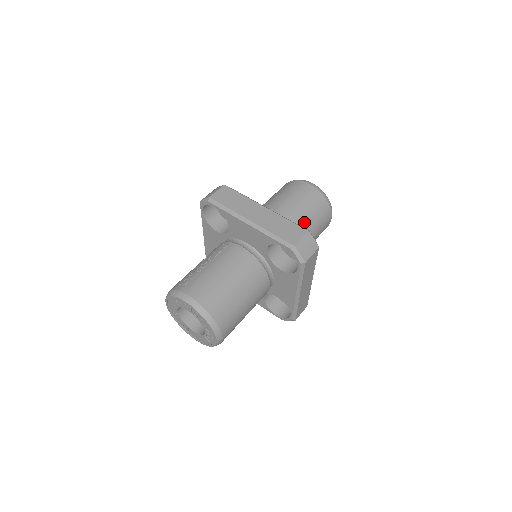
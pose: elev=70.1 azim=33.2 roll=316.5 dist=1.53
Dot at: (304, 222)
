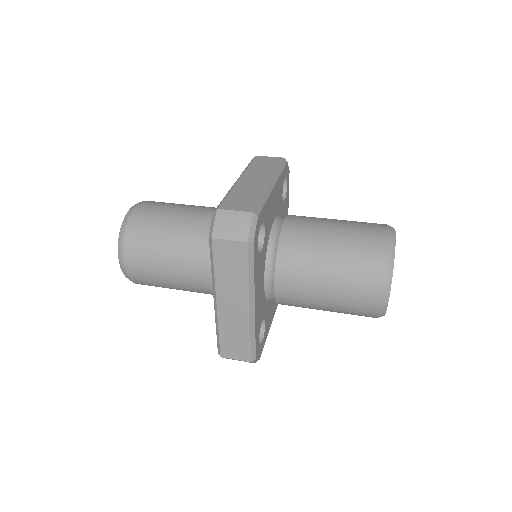
Dot at: (320, 252)
